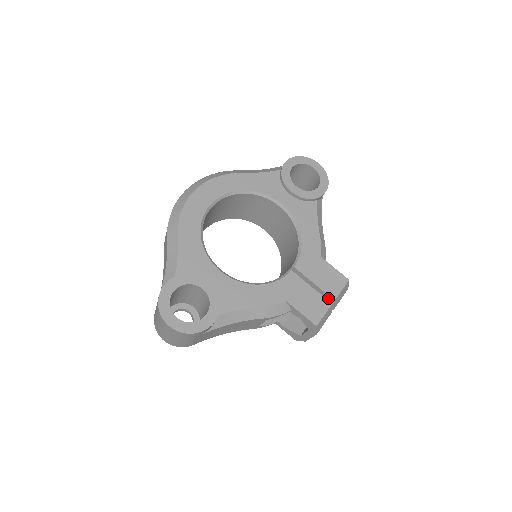
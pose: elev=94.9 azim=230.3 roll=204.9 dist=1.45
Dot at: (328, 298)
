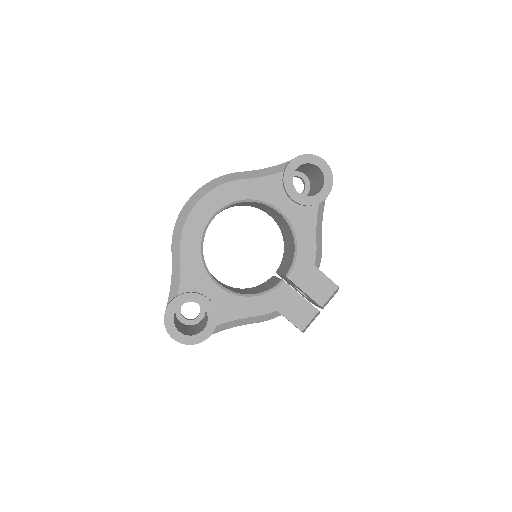
Dot at: (317, 304)
